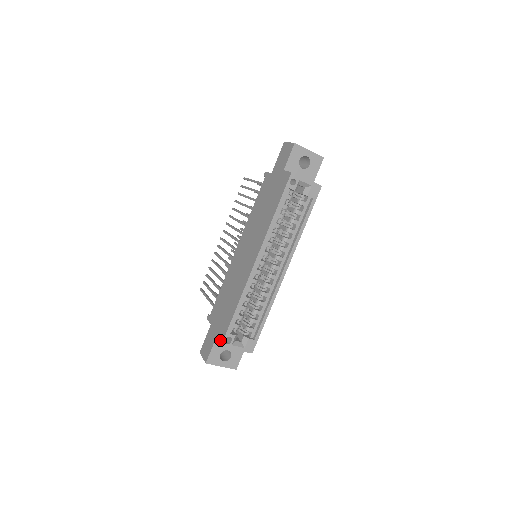
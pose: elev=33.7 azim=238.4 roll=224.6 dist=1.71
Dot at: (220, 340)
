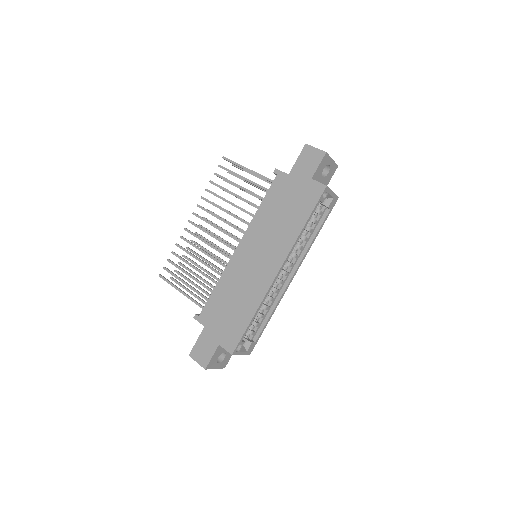
Dot at: (229, 348)
